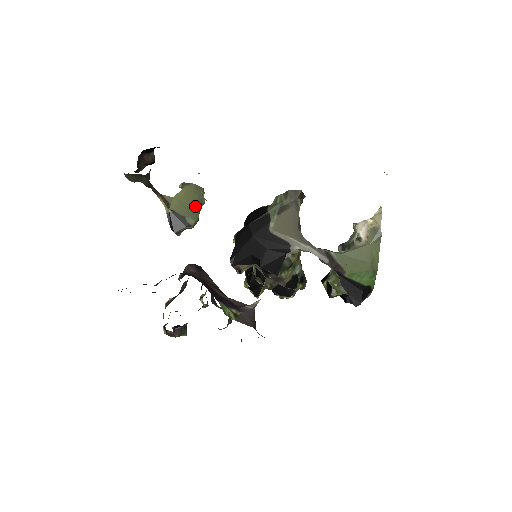
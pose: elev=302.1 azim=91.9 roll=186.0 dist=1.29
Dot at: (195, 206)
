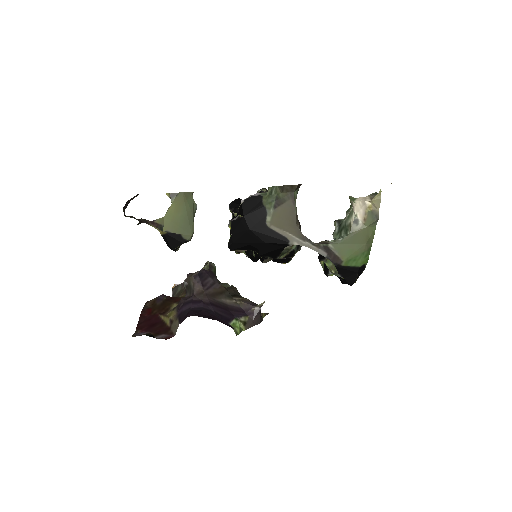
Dot at: (188, 219)
